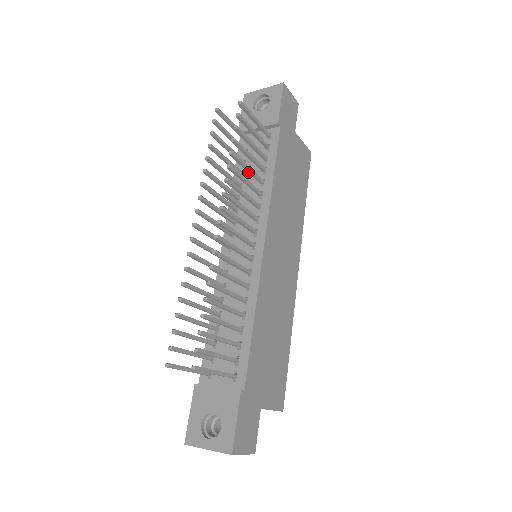
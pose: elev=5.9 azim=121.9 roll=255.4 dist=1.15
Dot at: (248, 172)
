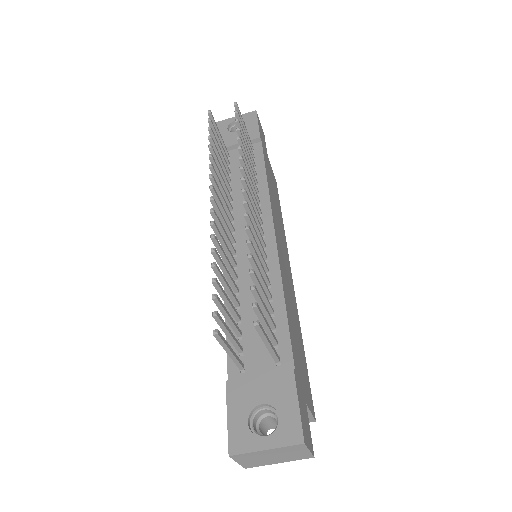
Dot at: occluded
